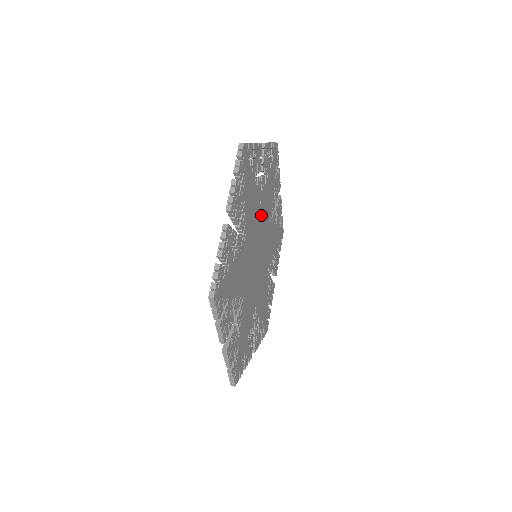
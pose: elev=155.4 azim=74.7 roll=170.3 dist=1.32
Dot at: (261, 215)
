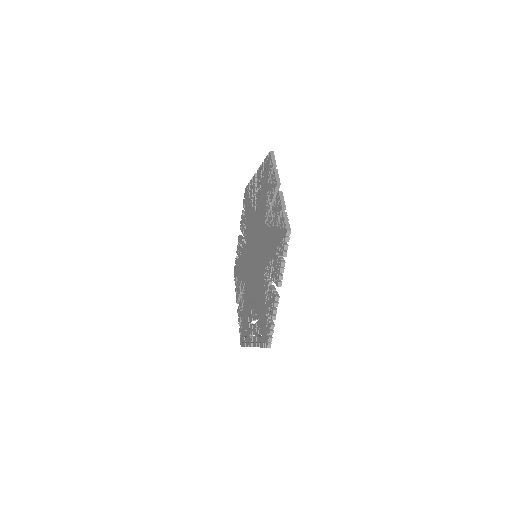
Dot at: occluded
